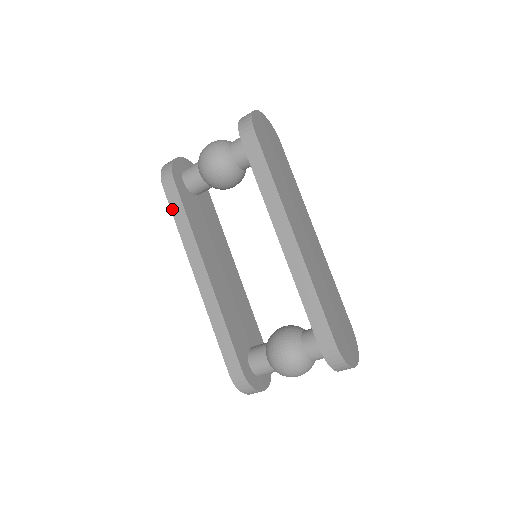
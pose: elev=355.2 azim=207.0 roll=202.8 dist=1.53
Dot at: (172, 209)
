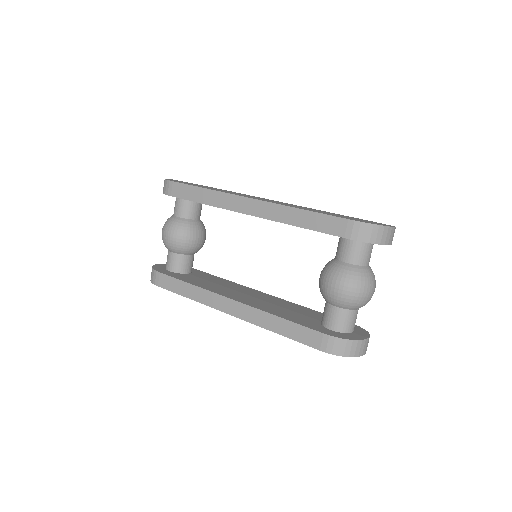
Dot at: (174, 291)
